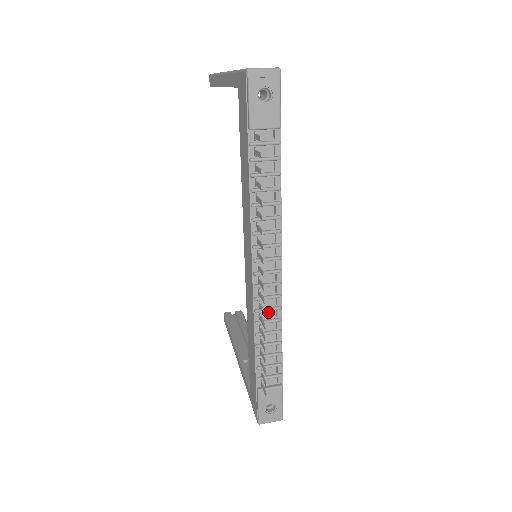
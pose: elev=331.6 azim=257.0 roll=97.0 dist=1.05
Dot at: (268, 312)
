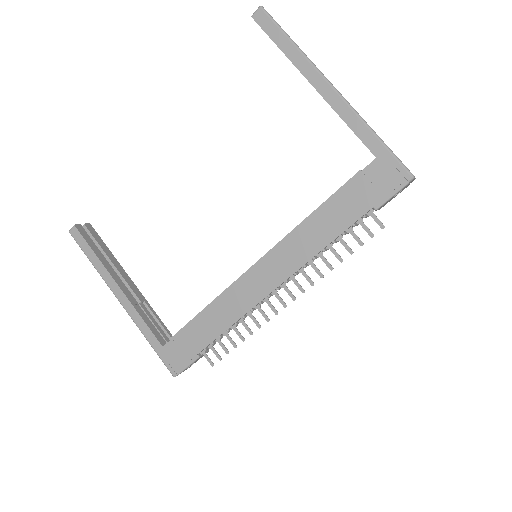
Dot at: occluded
